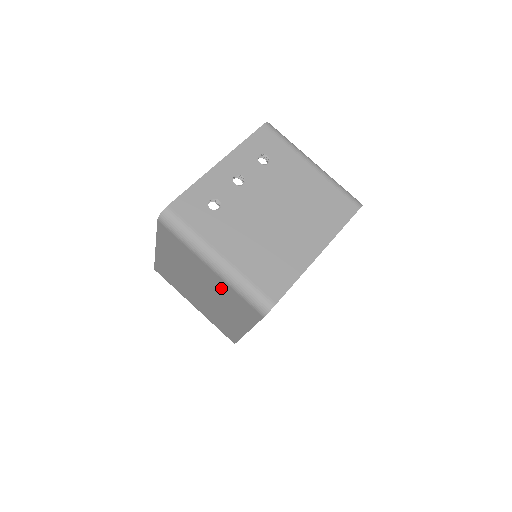
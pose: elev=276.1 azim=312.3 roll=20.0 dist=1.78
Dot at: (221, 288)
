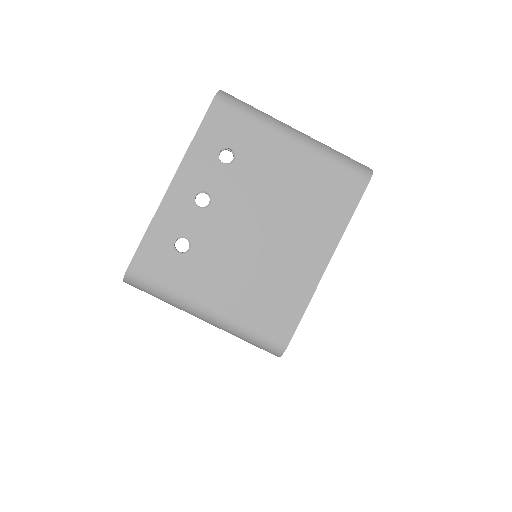
Dot at: occluded
